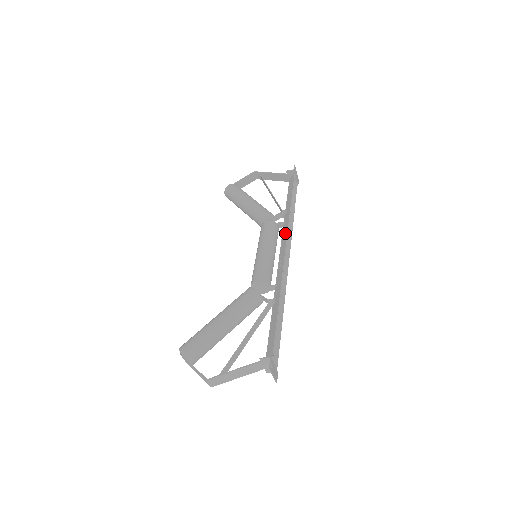
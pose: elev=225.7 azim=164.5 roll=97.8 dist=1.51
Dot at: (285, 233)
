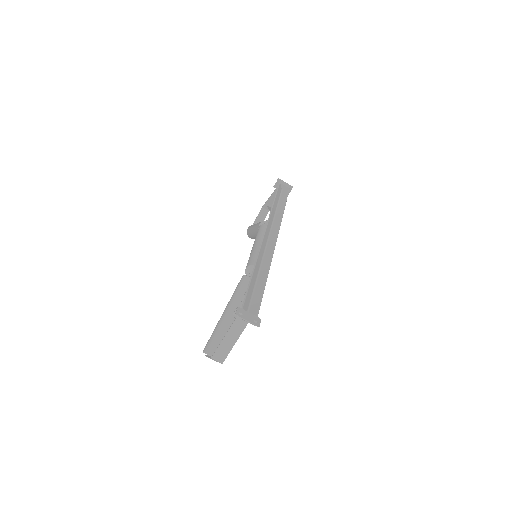
Dot at: (268, 224)
